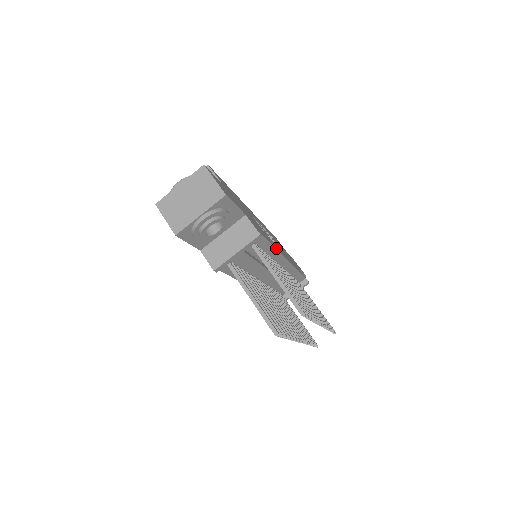
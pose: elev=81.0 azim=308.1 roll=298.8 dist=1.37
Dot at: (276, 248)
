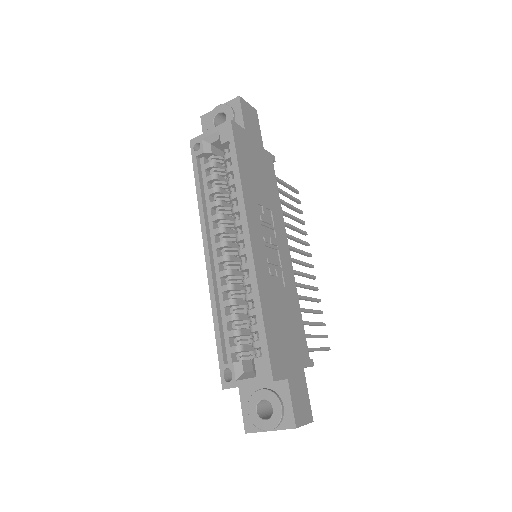
Dot at: (295, 290)
